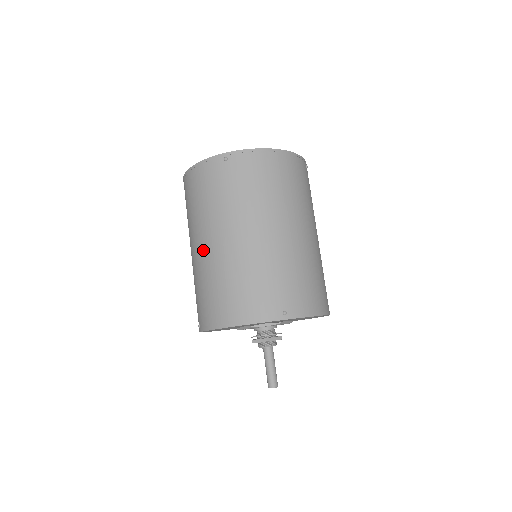
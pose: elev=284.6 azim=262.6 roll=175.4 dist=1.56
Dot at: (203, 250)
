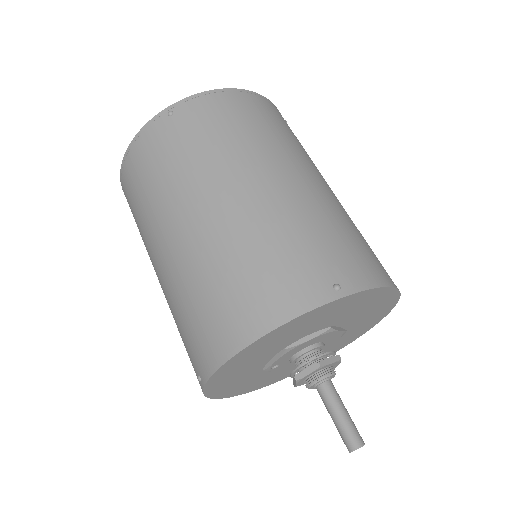
Dot at: (172, 248)
